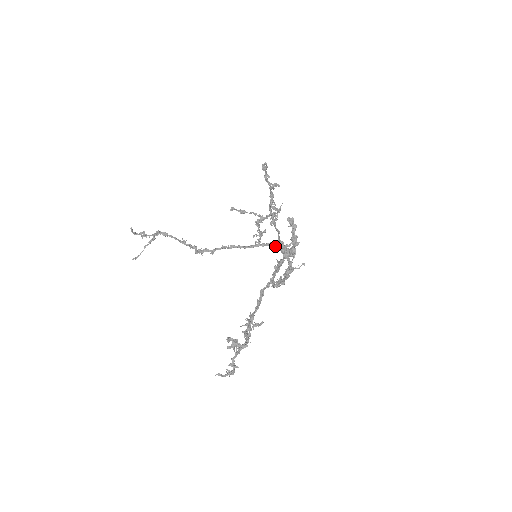
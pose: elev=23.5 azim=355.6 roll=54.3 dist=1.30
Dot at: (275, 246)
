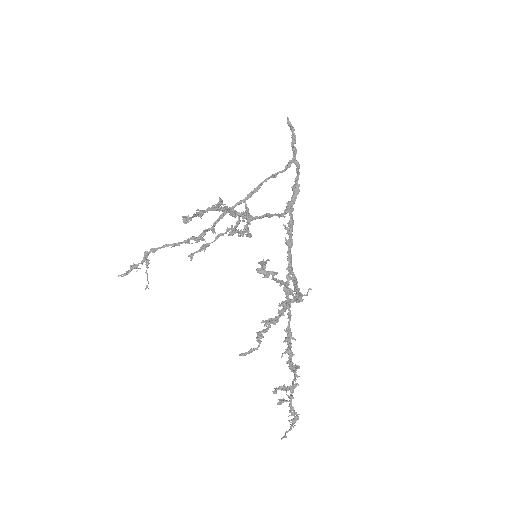
Dot at: (276, 174)
